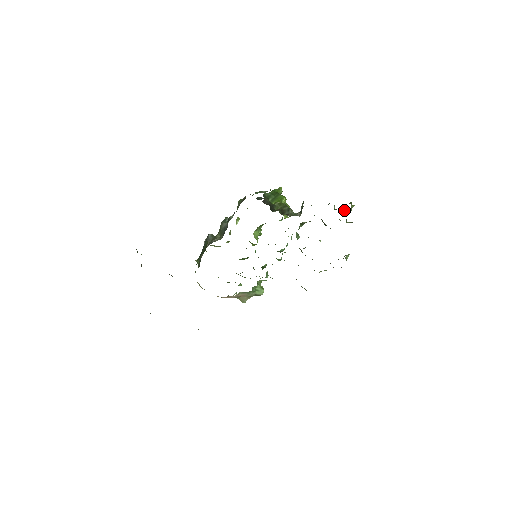
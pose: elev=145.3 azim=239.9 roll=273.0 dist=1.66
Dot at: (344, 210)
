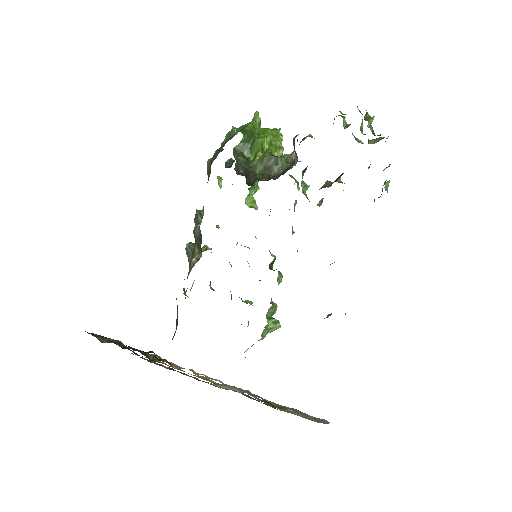
Dot at: occluded
